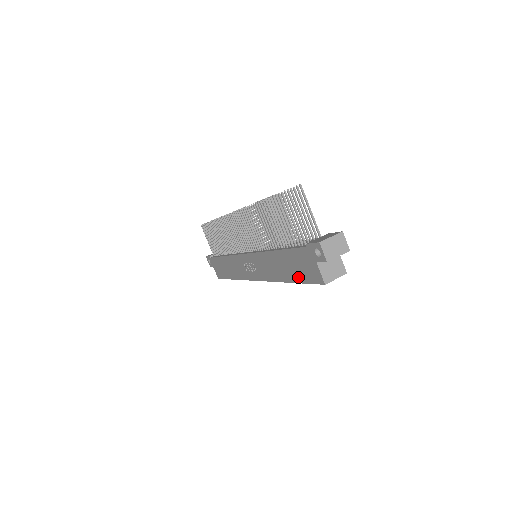
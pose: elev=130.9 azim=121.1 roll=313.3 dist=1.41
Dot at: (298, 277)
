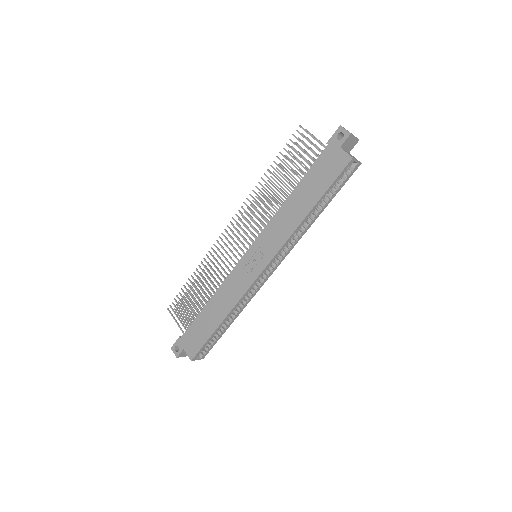
Dot at: (322, 188)
